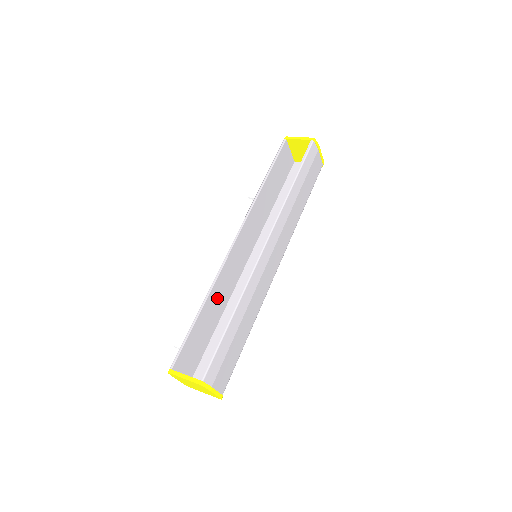
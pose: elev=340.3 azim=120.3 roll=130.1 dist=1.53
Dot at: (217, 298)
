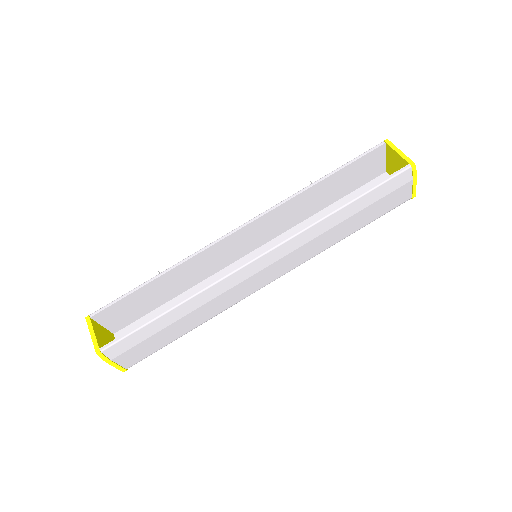
Dot at: (184, 275)
